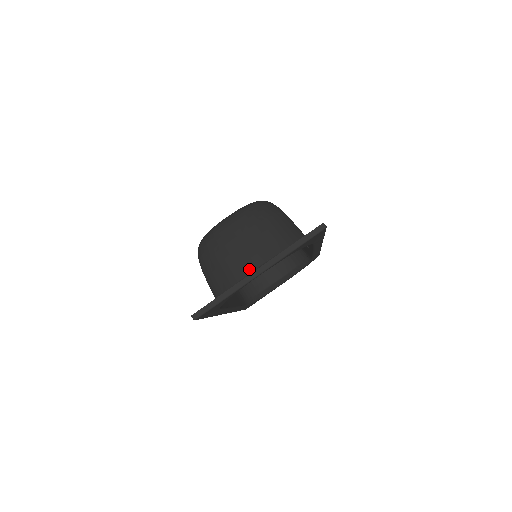
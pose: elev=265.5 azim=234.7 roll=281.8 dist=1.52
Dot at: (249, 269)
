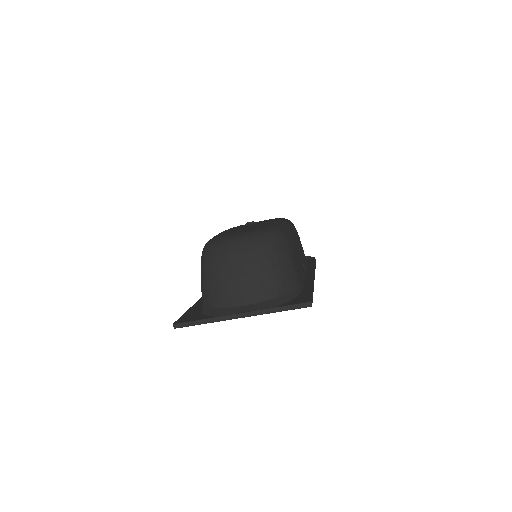
Dot at: (236, 302)
